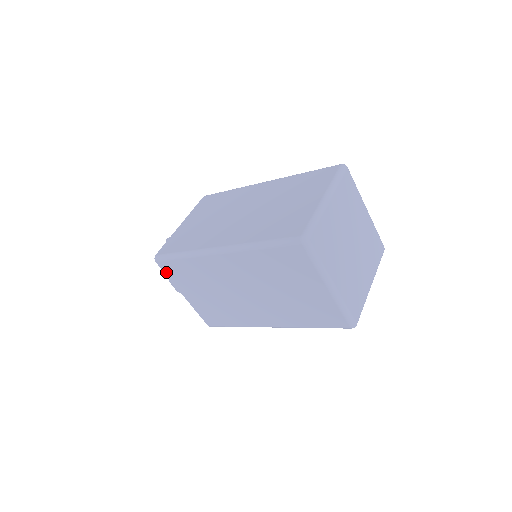
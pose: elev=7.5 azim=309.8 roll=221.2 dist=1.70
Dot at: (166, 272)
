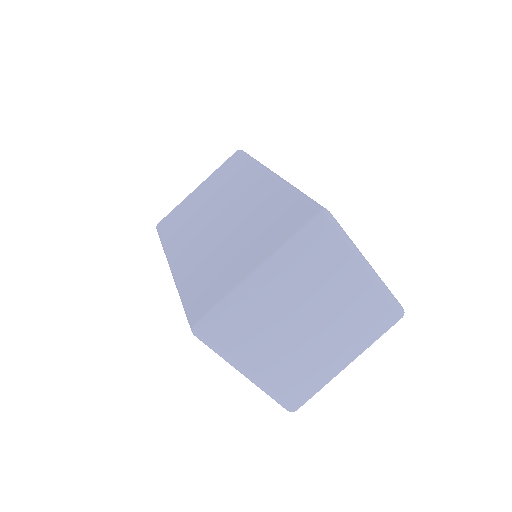
Dot at: occluded
